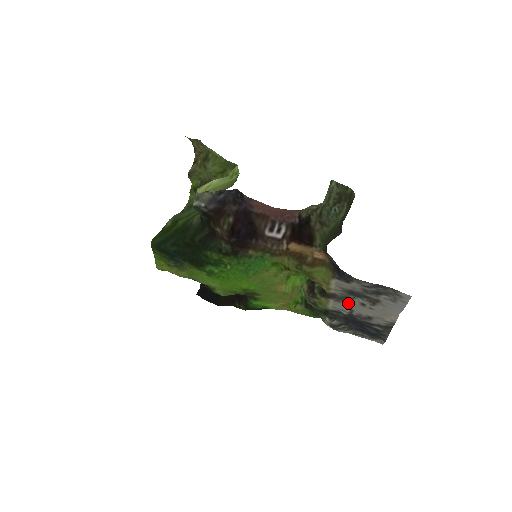
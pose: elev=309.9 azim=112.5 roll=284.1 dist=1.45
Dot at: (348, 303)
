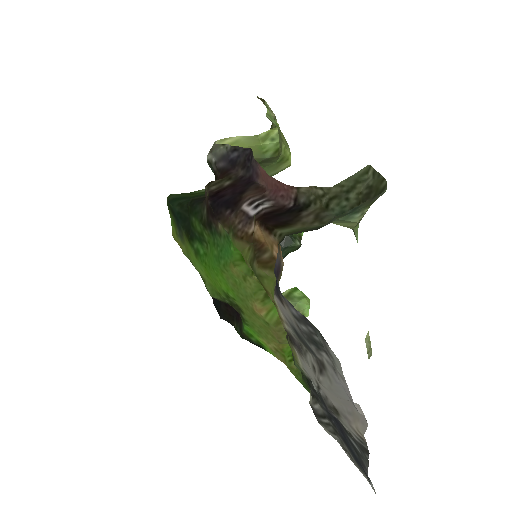
Dot at: (306, 362)
